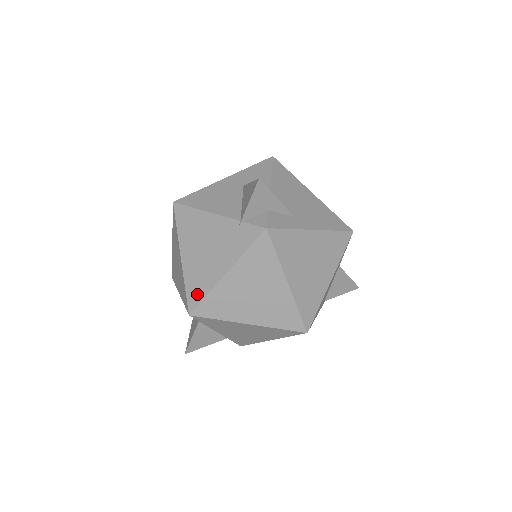
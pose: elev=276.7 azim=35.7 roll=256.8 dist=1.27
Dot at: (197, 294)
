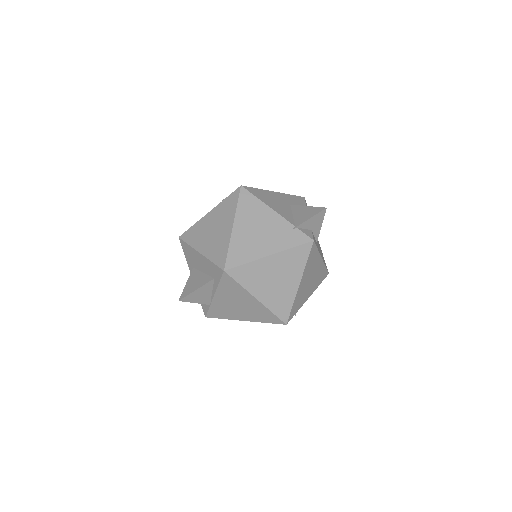
Dot at: (238, 259)
